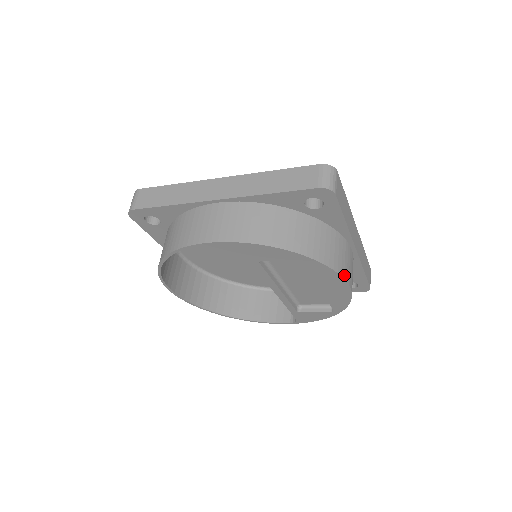
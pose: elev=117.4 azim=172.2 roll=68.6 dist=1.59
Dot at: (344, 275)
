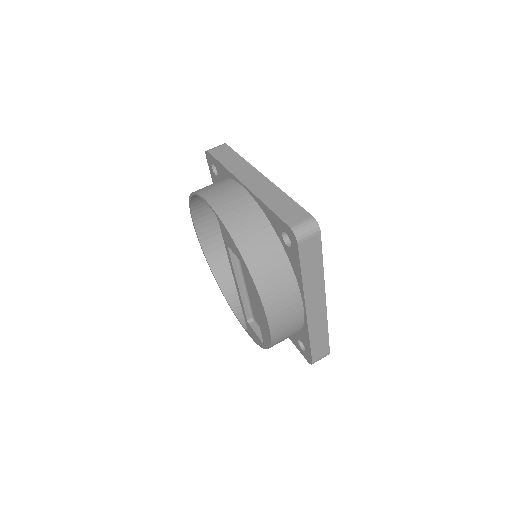
Dot at: (269, 312)
